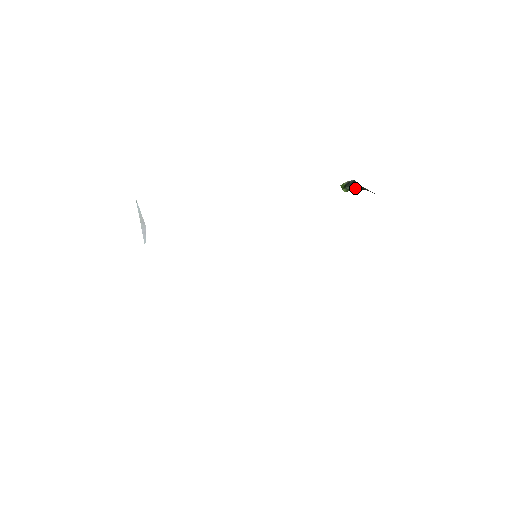
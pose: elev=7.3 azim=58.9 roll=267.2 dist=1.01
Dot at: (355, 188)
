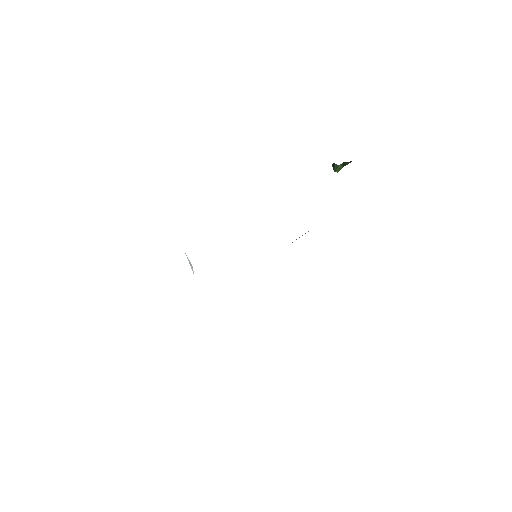
Dot at: (341, 166)
